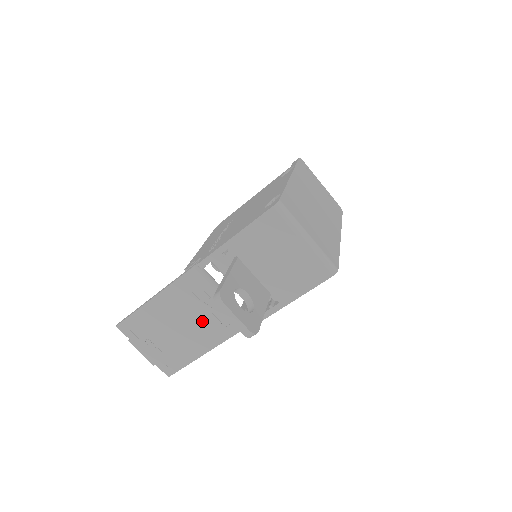
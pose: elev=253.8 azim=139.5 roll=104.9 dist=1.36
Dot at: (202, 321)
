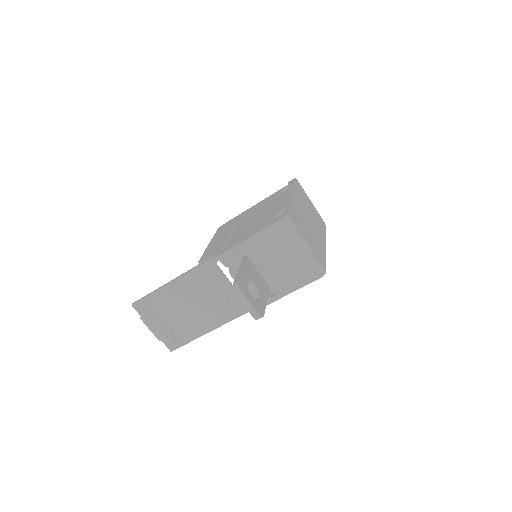
Dot at: (208, 306)
